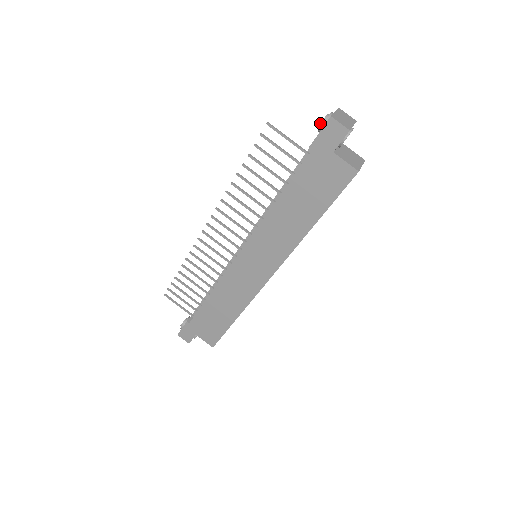
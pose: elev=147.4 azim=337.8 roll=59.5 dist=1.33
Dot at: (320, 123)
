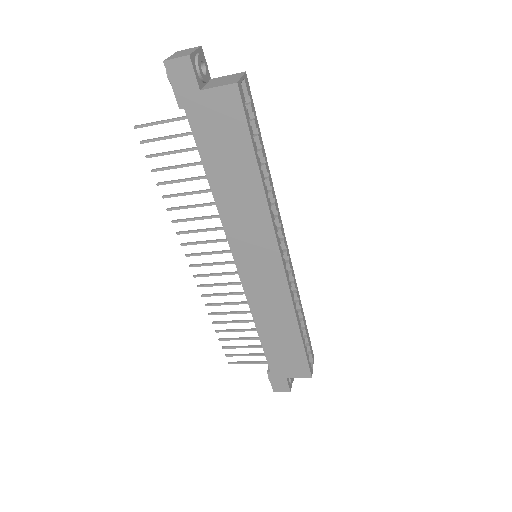
Dot at: occluded
